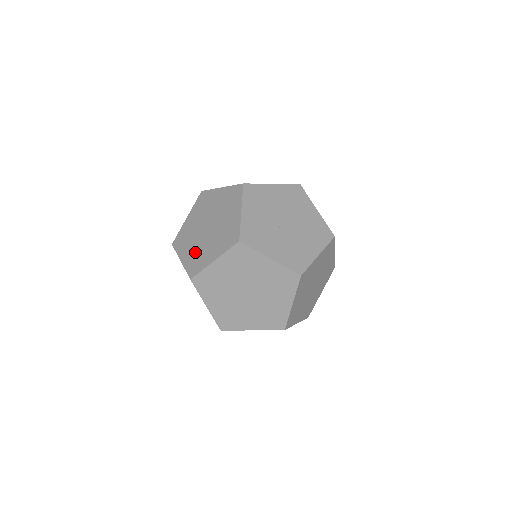
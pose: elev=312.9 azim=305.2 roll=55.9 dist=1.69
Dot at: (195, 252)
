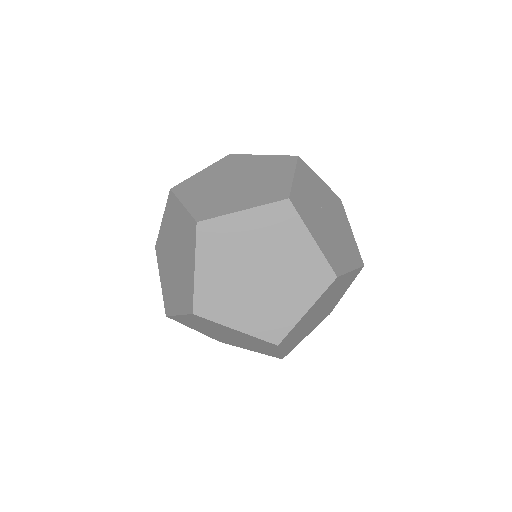
Dot at: occluded
